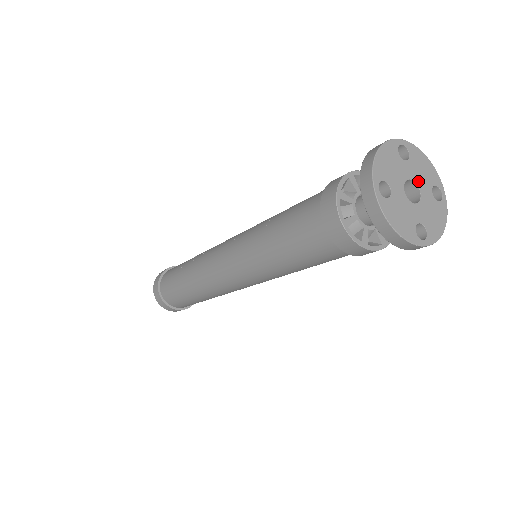
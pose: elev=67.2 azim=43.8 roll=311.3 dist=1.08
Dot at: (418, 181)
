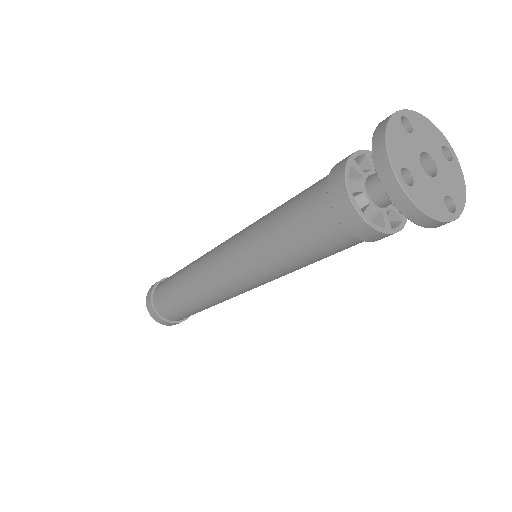
Dot at: (441, 173)
